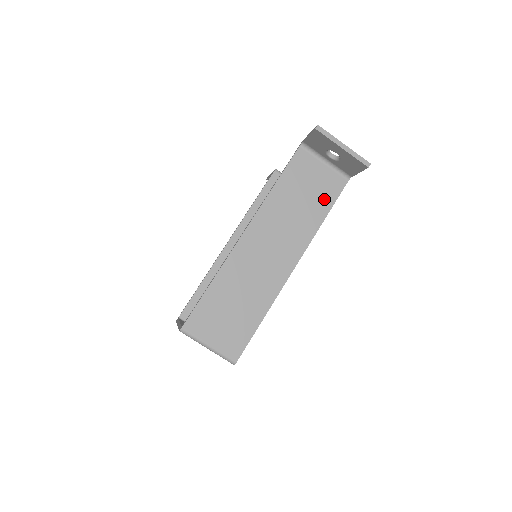
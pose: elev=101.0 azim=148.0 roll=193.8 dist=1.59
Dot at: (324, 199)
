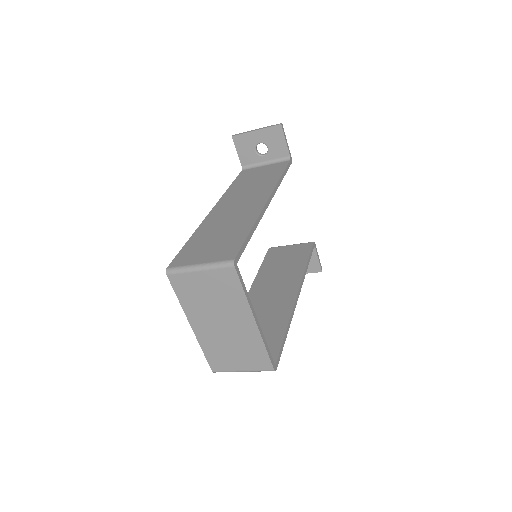
Dot at: (275, 172)
